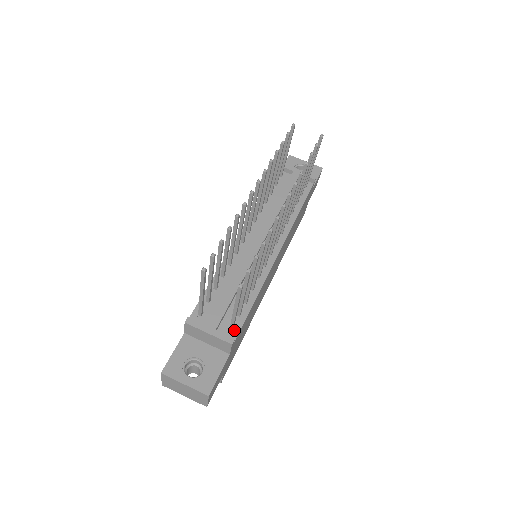
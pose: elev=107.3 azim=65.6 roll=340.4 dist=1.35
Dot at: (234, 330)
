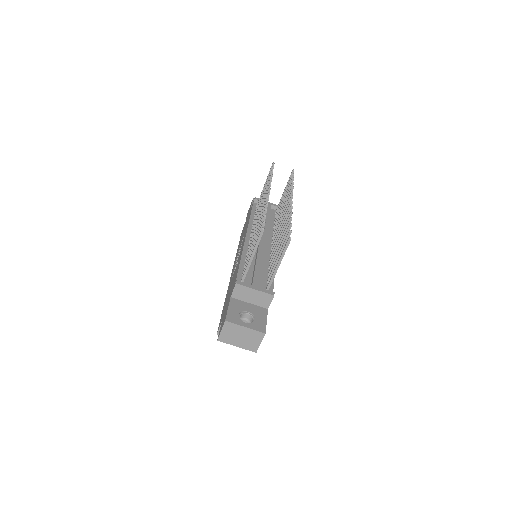
Dot at: (269, 290)
